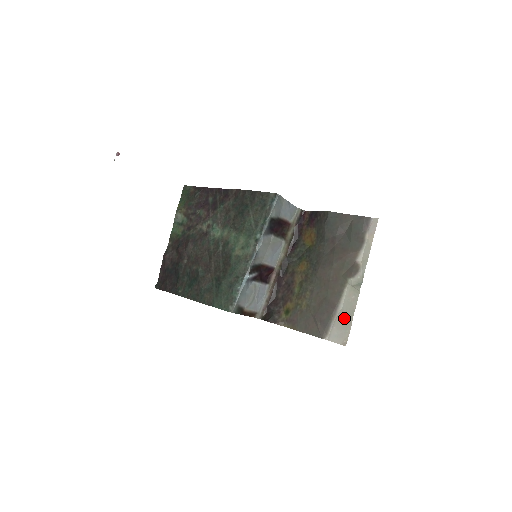
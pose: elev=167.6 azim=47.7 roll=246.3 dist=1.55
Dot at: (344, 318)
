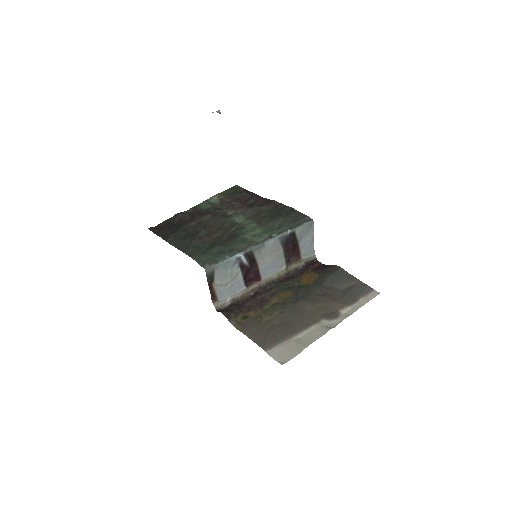
Dot at: (297, 344)
